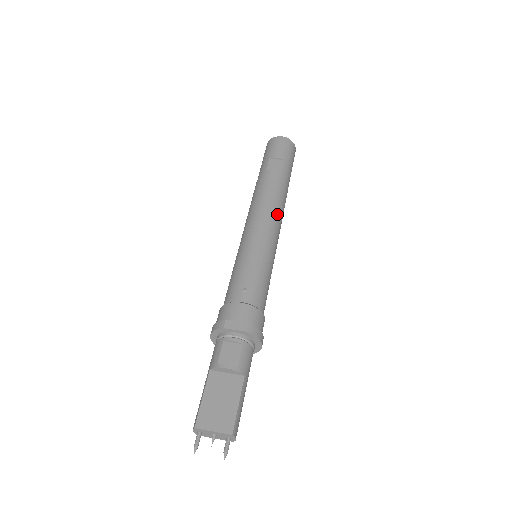
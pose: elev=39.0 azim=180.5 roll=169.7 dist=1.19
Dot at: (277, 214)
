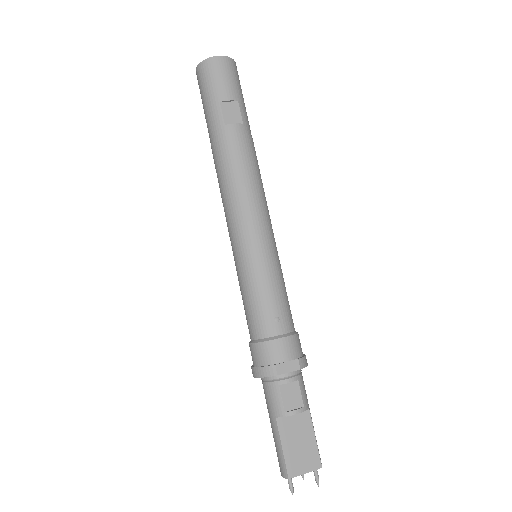
Dot at: (263, 194)
